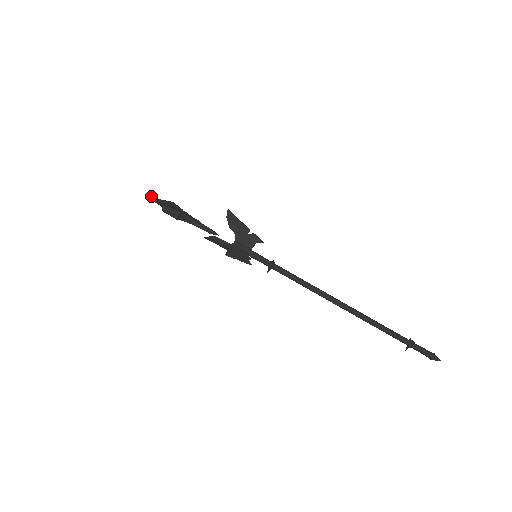
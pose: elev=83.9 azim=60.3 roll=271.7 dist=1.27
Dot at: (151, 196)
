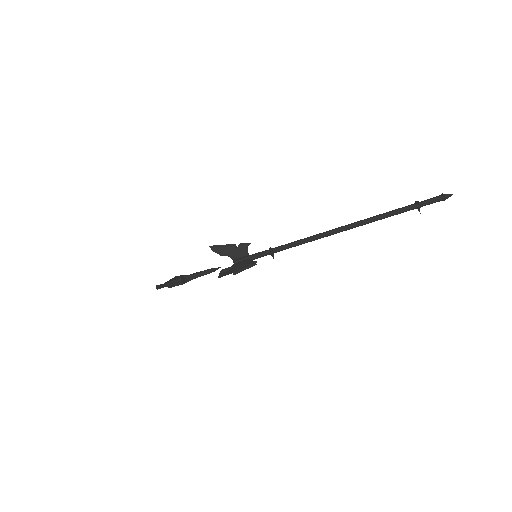
Dot at: (158, 286)
